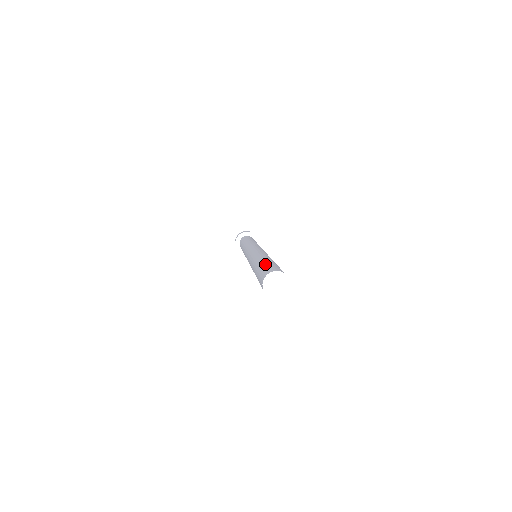
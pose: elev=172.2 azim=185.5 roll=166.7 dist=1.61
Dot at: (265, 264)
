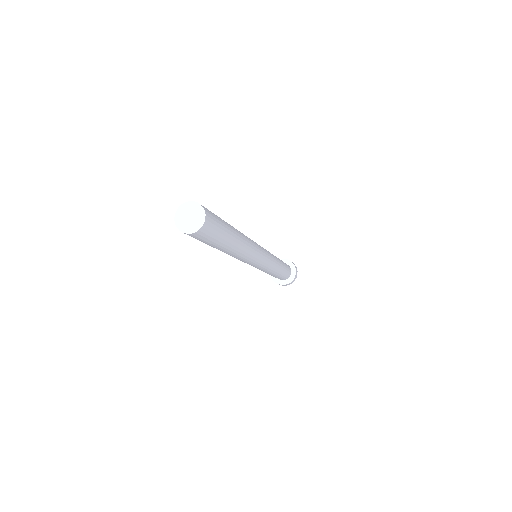
Dot at: occluded
